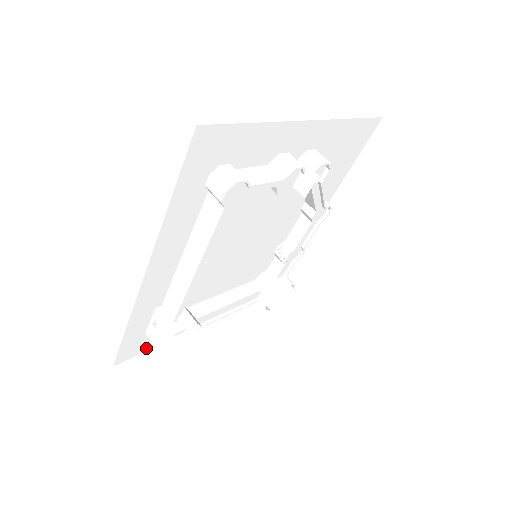
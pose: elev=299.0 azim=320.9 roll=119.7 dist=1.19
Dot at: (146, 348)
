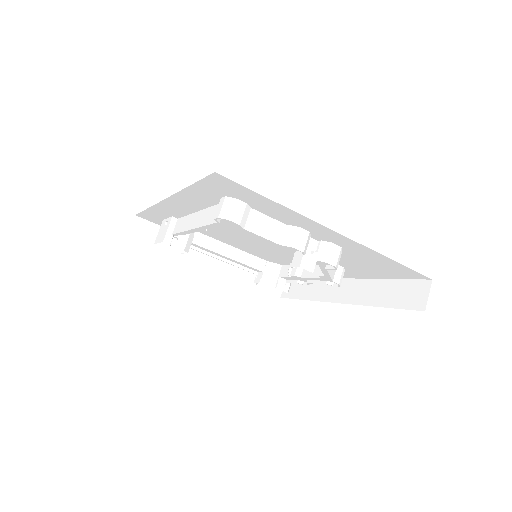
Dot at: occluded
